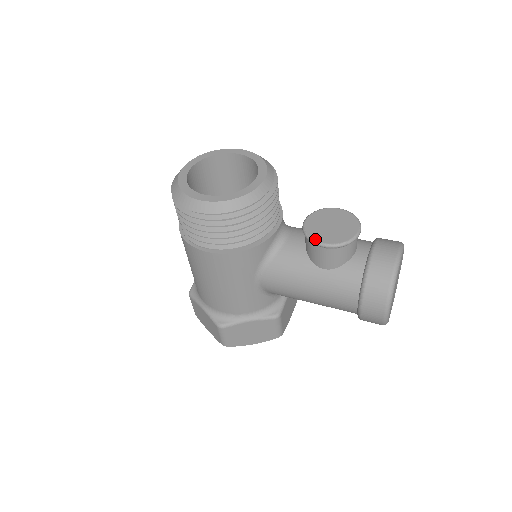
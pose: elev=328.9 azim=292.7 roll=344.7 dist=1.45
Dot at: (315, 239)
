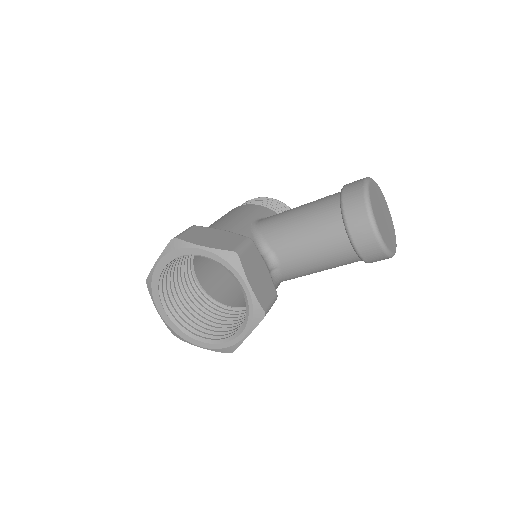
Dot at: occluded
